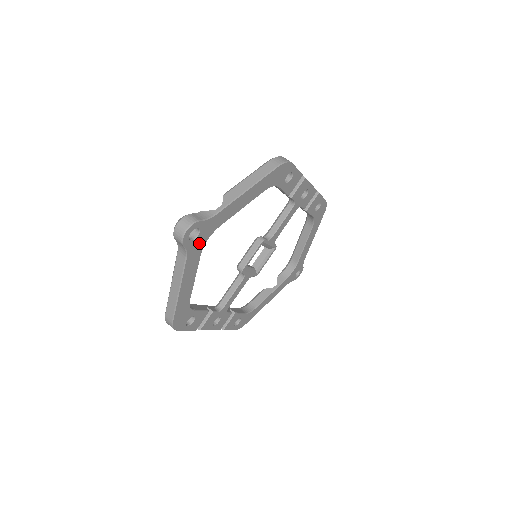
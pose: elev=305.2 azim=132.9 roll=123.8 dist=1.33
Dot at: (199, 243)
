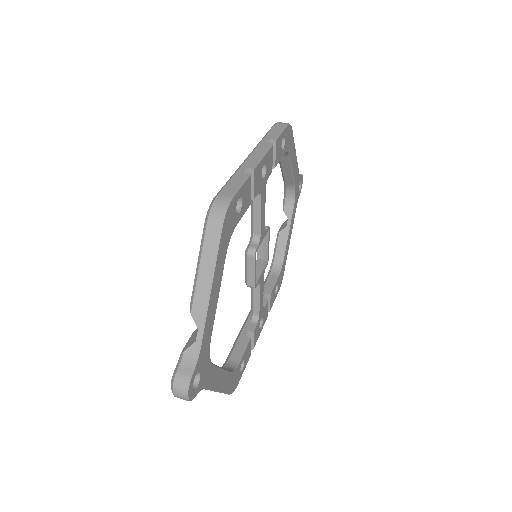
Dot at: (205, 370)
